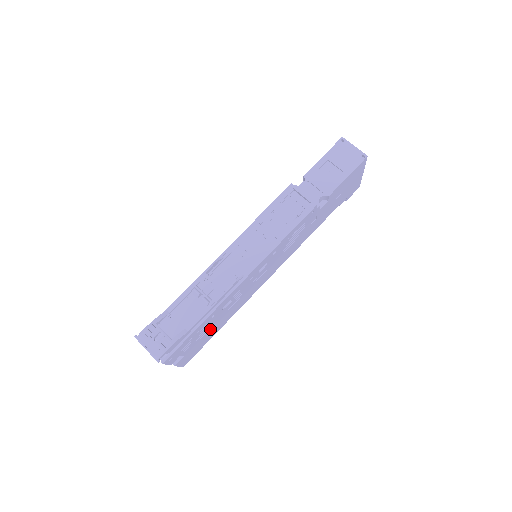
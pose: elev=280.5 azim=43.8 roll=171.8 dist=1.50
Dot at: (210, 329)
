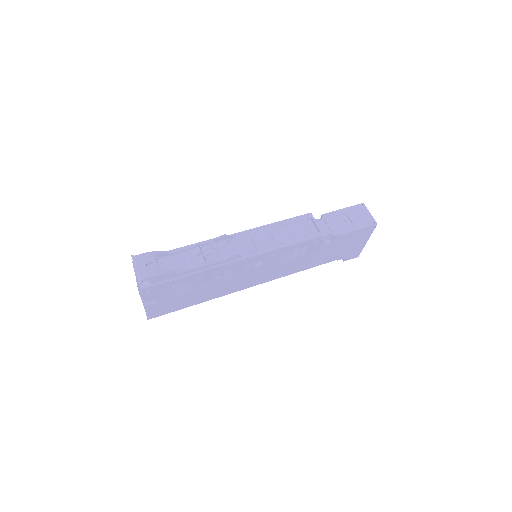
Dot at: (190, 293)
